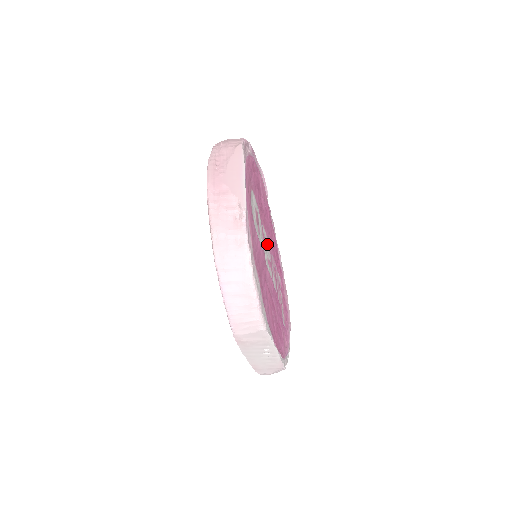
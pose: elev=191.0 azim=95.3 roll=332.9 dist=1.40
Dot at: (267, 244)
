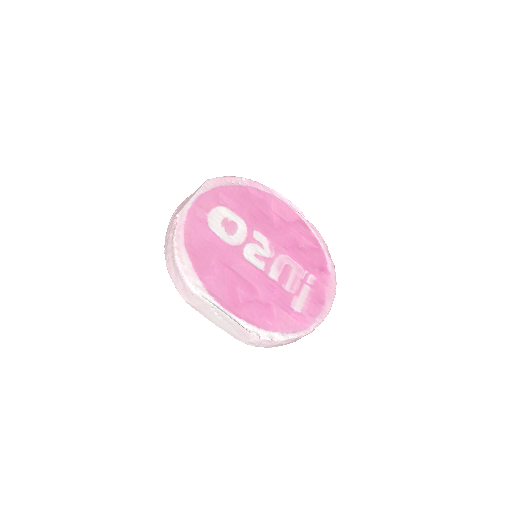
Dot at: (268, 245)
